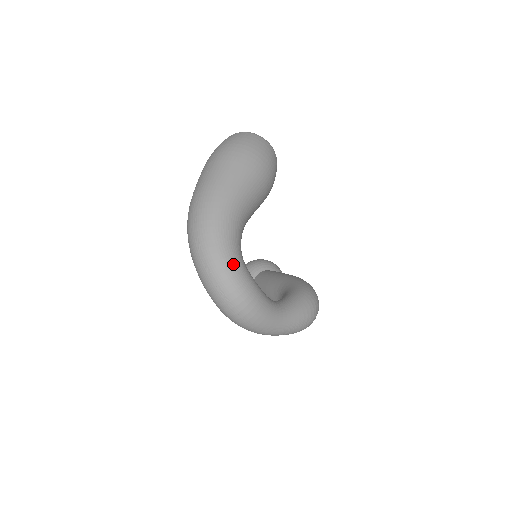
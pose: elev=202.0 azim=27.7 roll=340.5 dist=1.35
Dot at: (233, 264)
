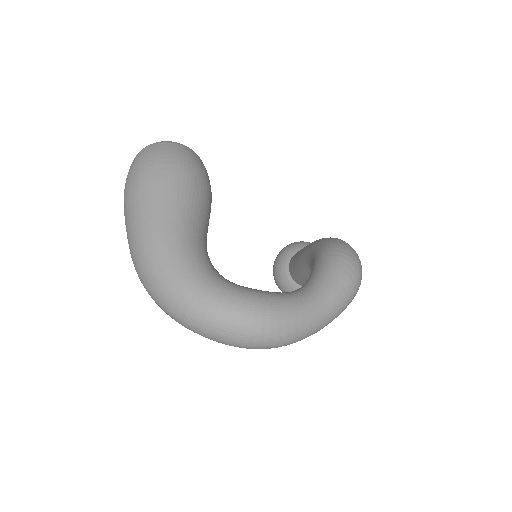
Dot at: (211, 294)
